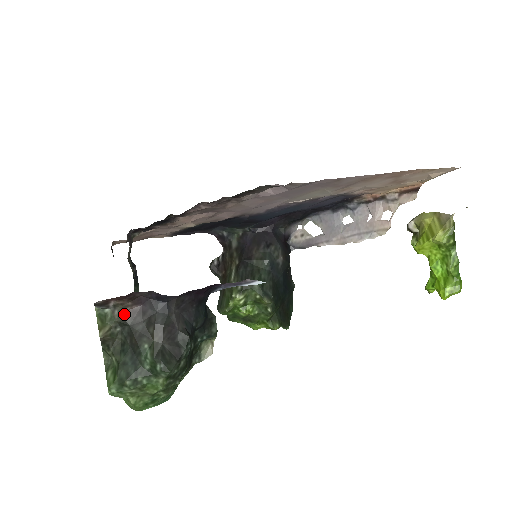
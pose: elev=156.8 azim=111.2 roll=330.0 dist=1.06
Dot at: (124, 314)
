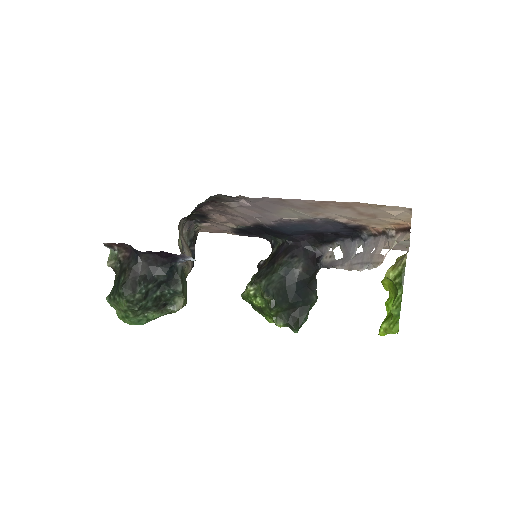
Dot at: (121, 256)
